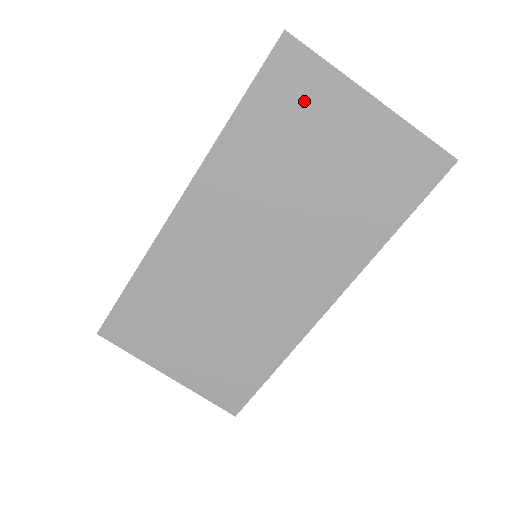
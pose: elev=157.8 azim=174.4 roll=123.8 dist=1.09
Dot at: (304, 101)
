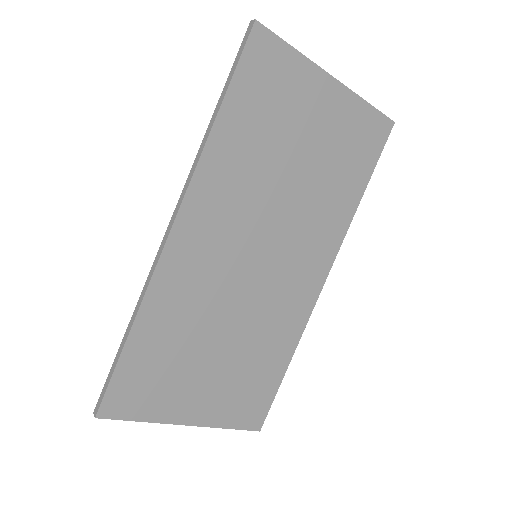
Dot at: (281, 89)
